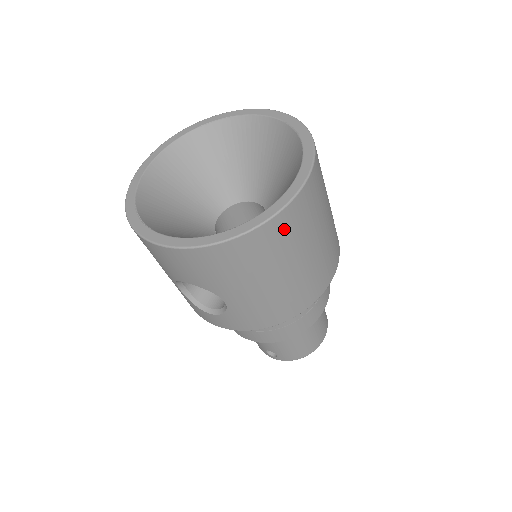
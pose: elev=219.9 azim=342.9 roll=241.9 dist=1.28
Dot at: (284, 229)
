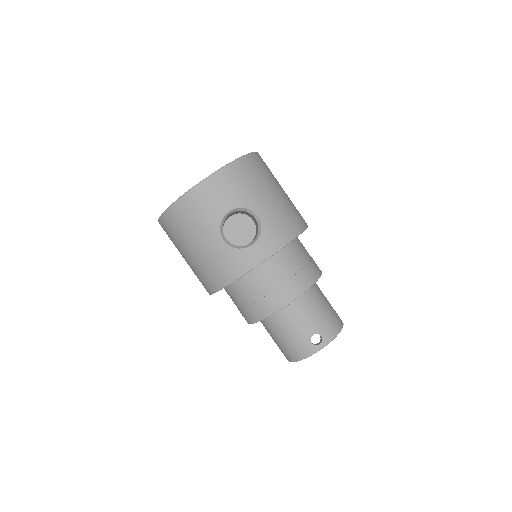
Dot at: (263, 163)
